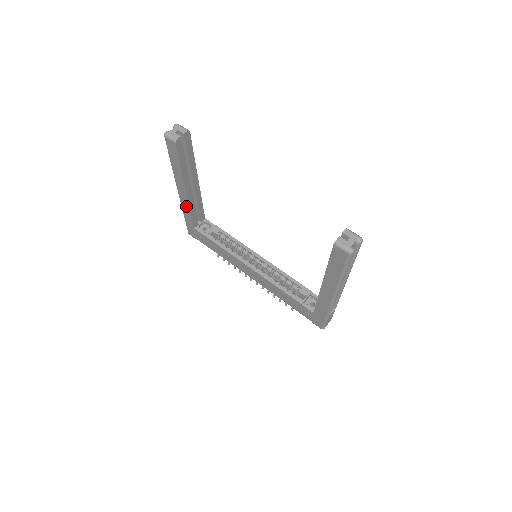
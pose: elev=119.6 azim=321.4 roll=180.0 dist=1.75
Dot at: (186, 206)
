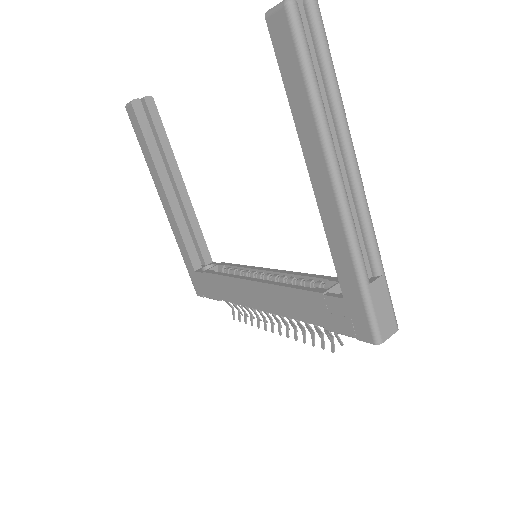
Dot at: (175, 227)
